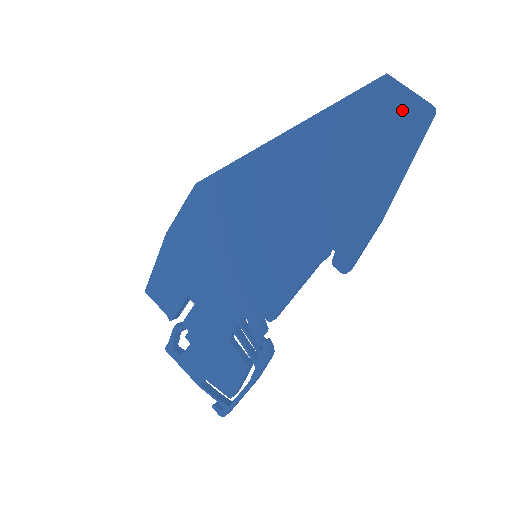
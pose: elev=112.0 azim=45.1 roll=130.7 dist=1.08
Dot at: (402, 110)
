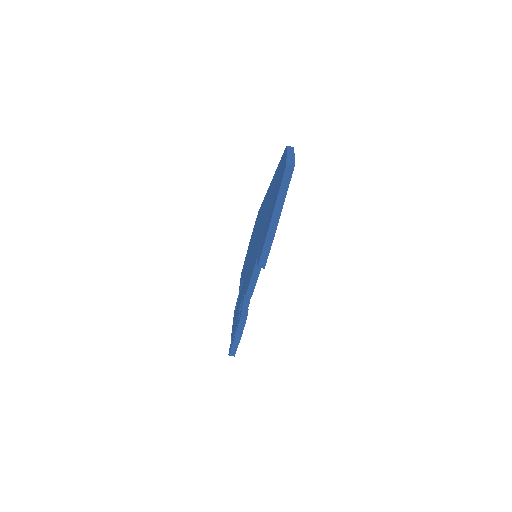
Dot at: (283, 166)
